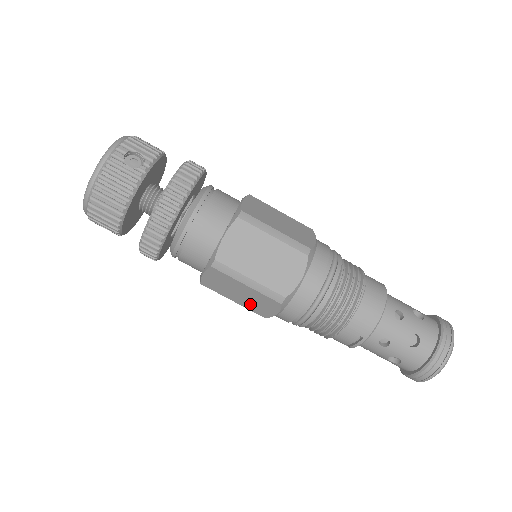
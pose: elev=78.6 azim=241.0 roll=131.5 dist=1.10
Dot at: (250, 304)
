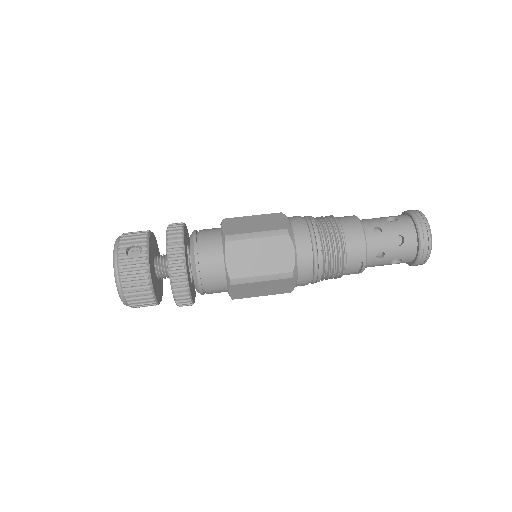
Dot at: (274, 291)
